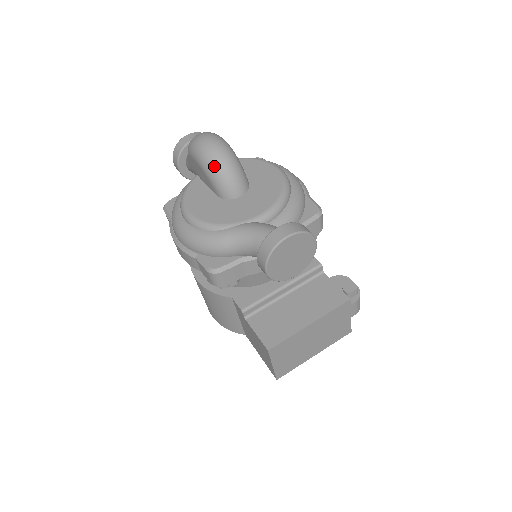
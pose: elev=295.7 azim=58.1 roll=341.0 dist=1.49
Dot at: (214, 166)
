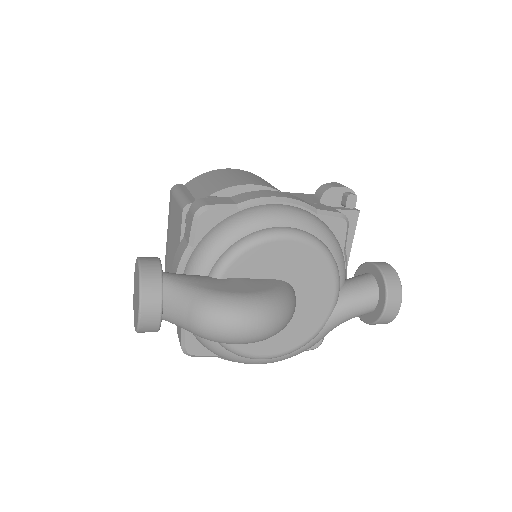
Dot at: occluded
